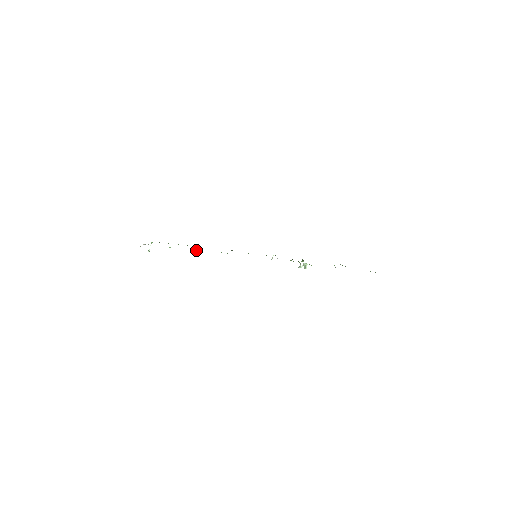
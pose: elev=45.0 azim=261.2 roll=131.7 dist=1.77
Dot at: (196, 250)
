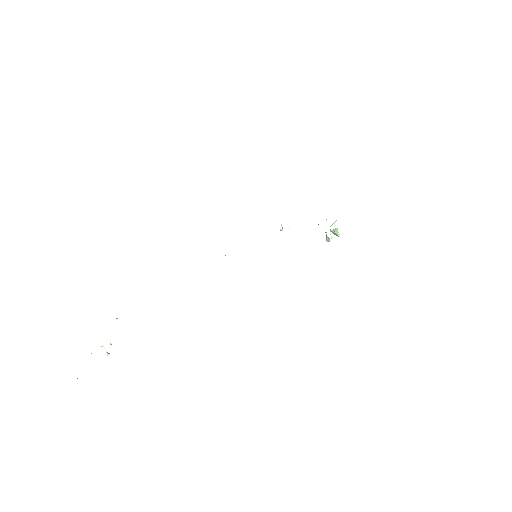
Dot at: occluded
